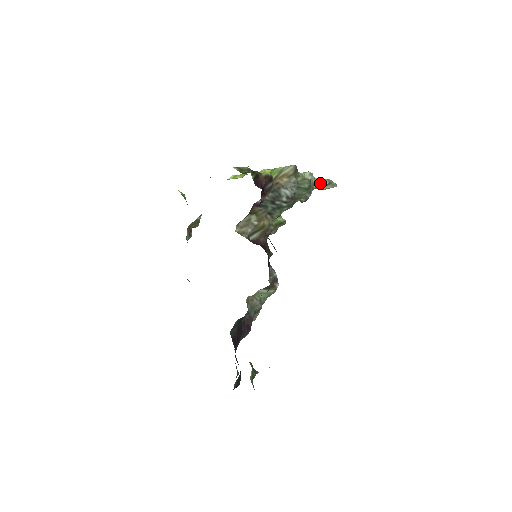
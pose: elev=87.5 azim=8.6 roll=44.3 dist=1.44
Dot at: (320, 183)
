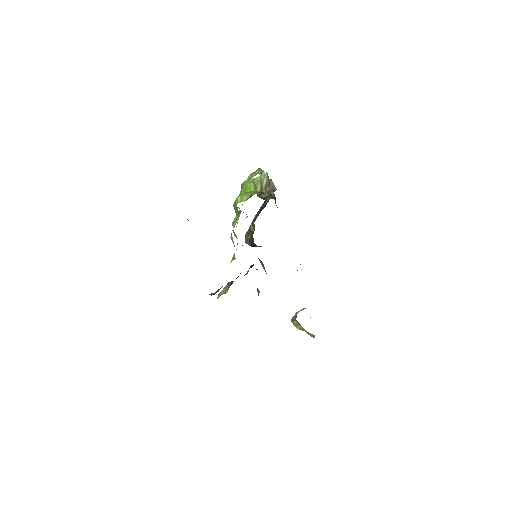
Dot at: occluded
